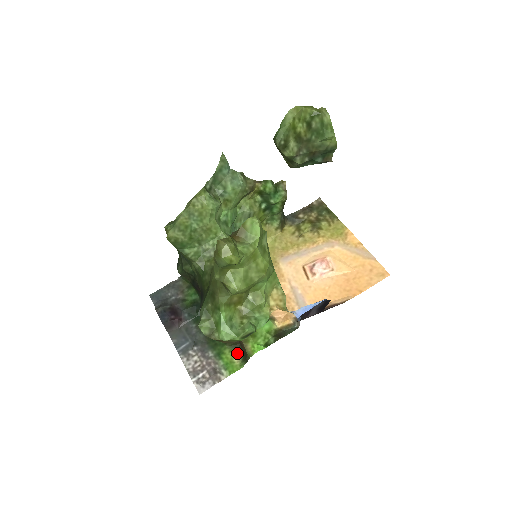
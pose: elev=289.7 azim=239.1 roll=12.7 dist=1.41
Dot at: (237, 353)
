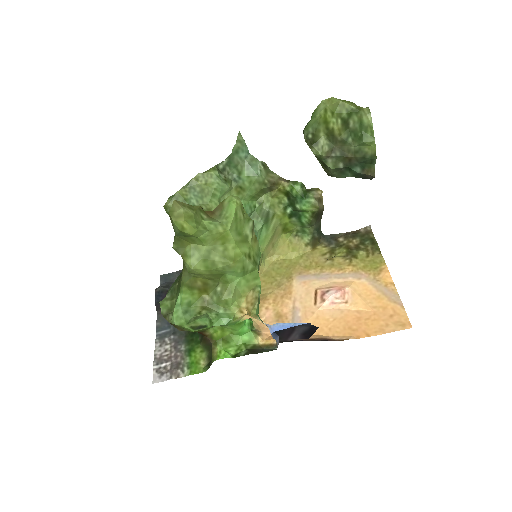
Dot at: (207, 355)
